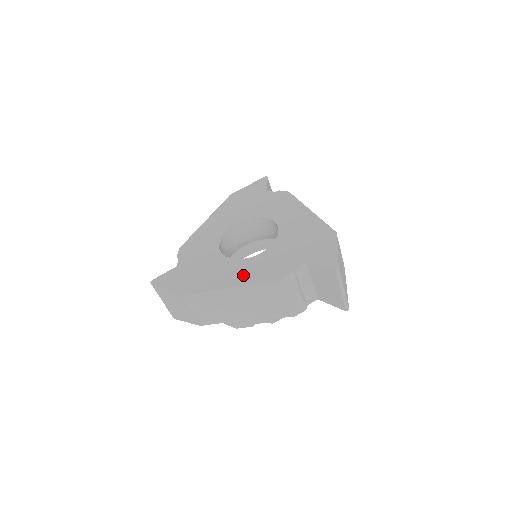
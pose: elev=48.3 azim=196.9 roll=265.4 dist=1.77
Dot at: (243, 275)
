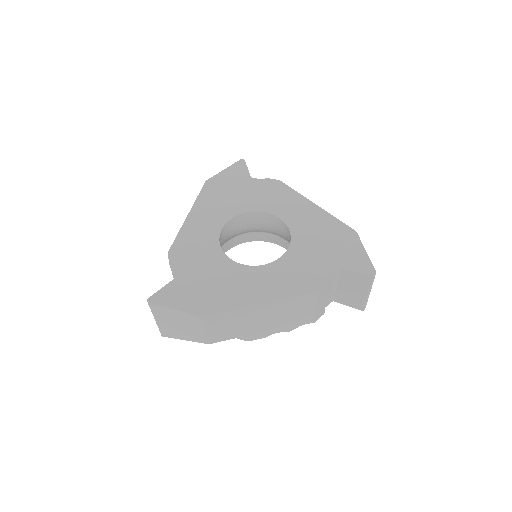
Dot at: (271, 286)
